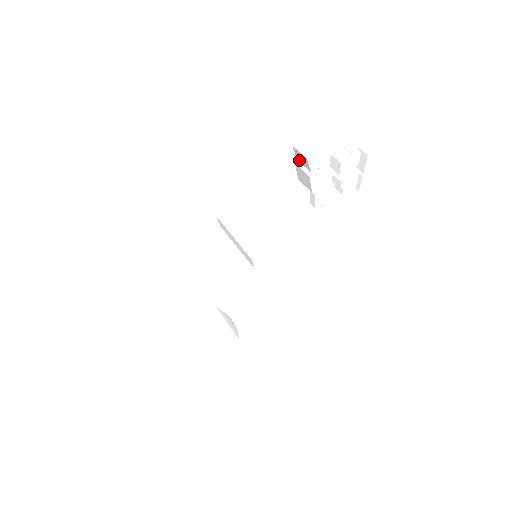
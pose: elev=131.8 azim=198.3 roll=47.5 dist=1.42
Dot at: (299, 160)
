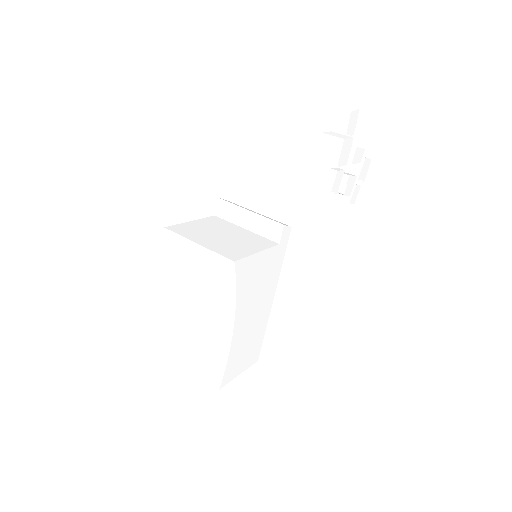
Dot at: (330, 126)
